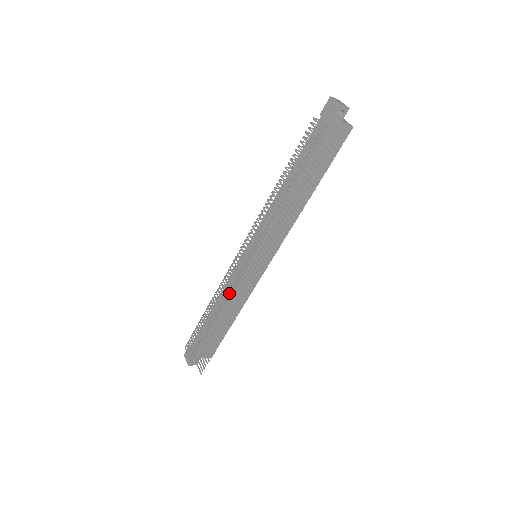
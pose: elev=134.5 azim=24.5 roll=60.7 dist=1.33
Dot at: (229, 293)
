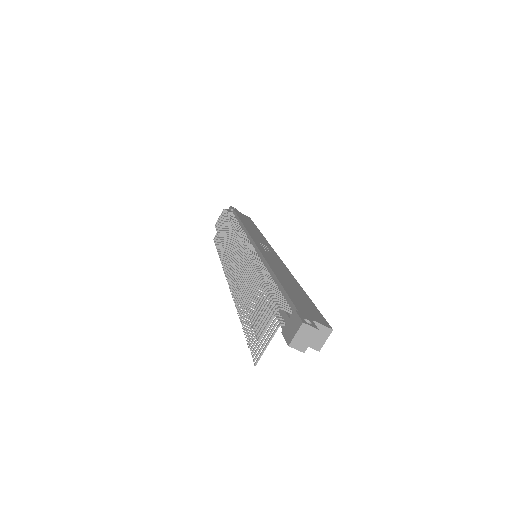
Dot at: (225, 248)
